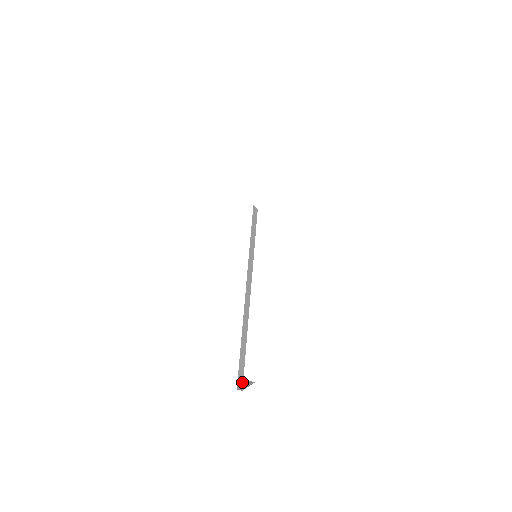
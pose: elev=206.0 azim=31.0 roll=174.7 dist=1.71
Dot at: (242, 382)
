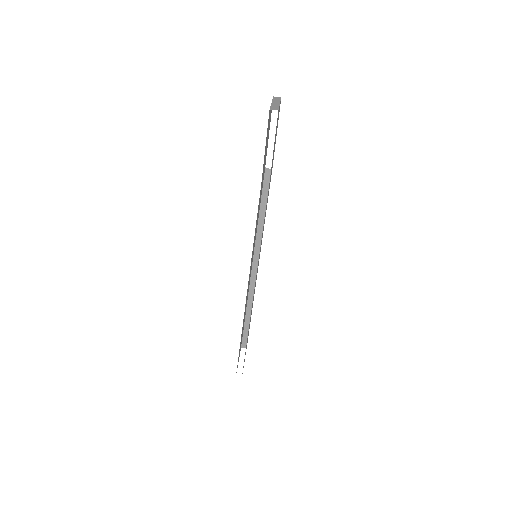
Dot at: (246, 343)
